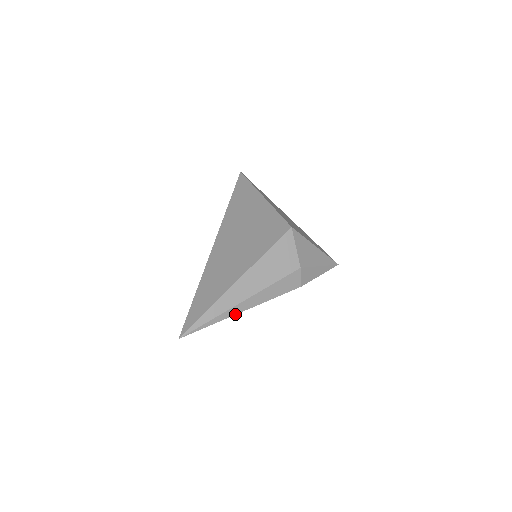
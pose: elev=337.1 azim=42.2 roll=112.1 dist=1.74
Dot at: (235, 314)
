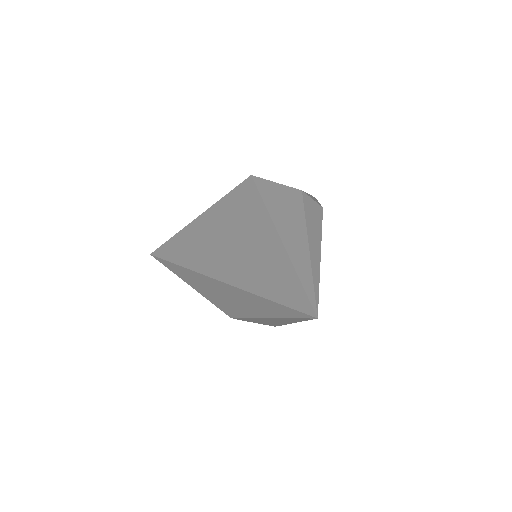
Dot at: (319, 259)
